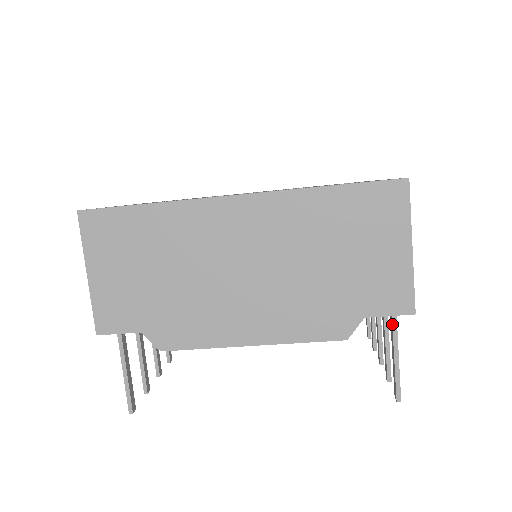
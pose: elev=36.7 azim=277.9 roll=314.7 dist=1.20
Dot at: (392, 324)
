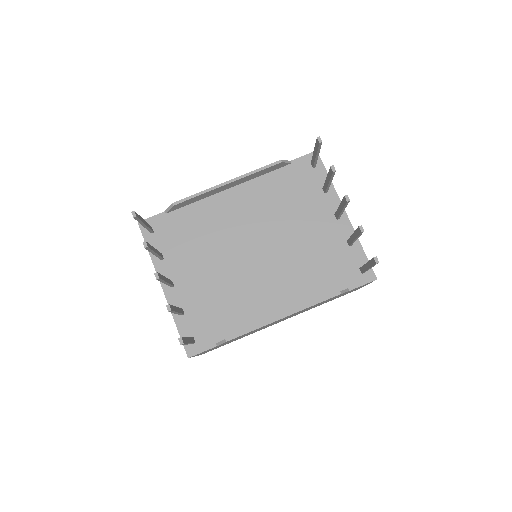
Dot at: (311, 160)
